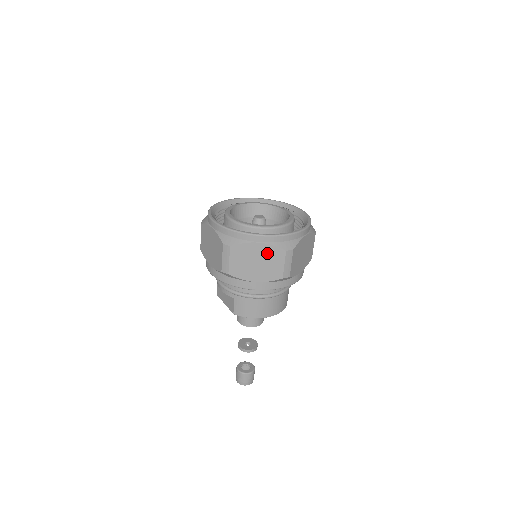
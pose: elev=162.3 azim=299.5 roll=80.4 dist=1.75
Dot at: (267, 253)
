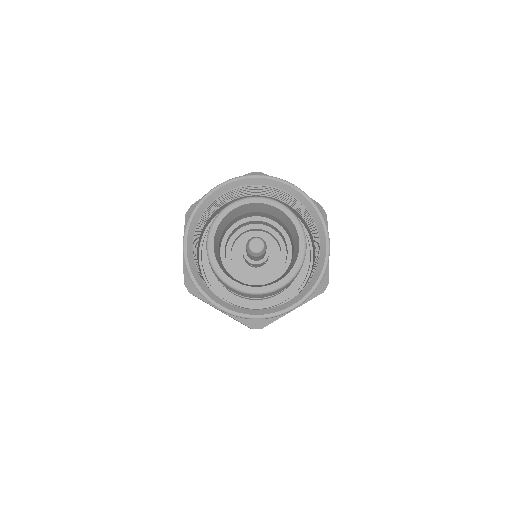
Dot at: occluded
